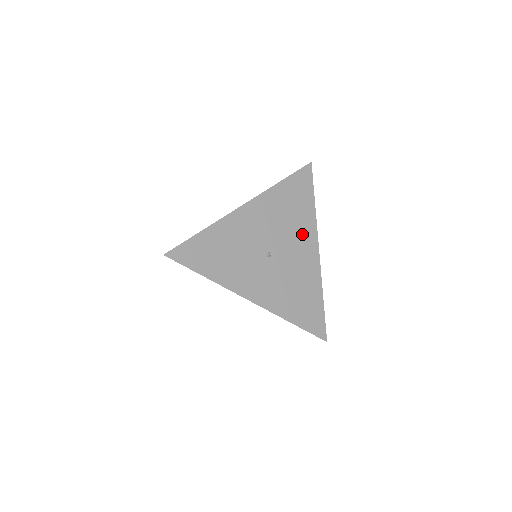
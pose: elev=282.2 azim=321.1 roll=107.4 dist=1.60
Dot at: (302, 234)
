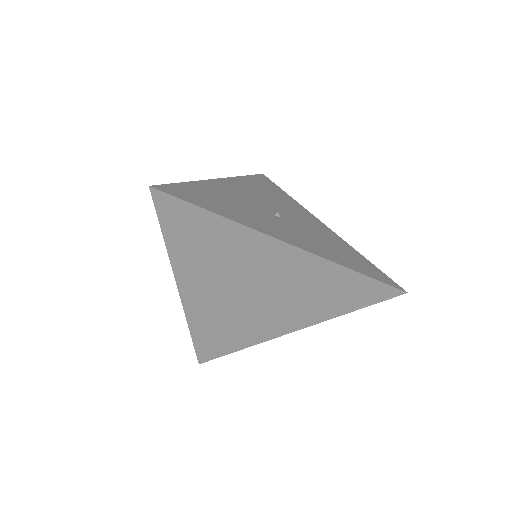
Dot at: (296, 210)
